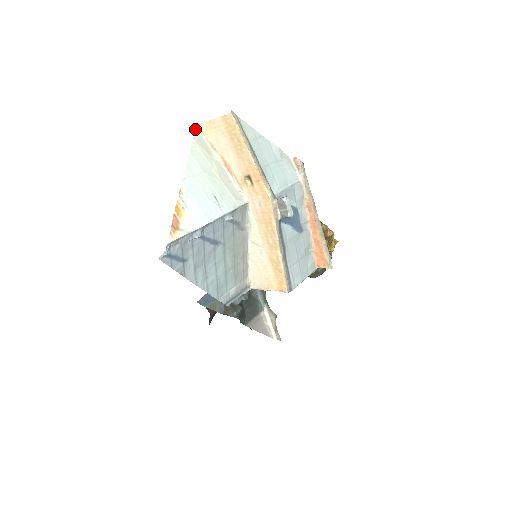
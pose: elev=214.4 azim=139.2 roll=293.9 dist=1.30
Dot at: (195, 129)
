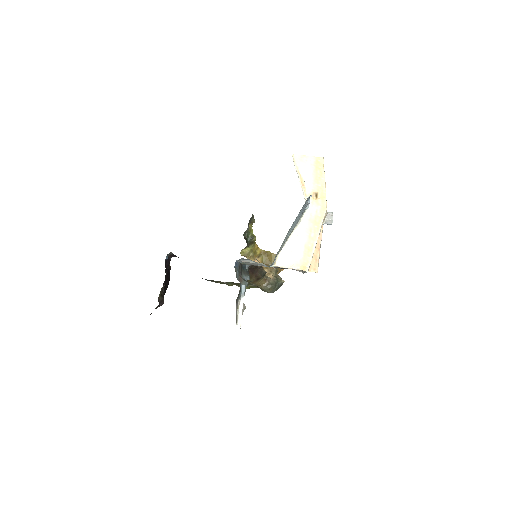
Dot at: (292, 155)
